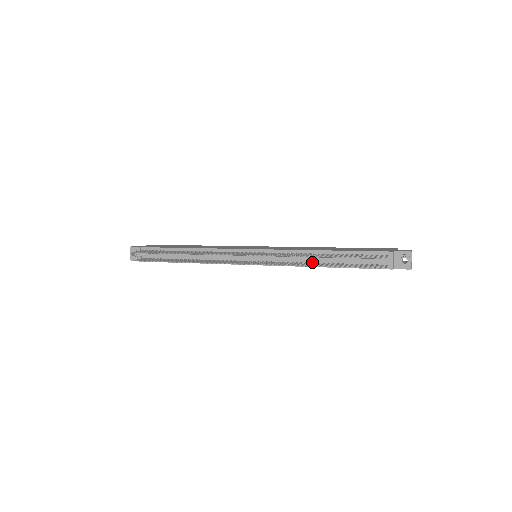
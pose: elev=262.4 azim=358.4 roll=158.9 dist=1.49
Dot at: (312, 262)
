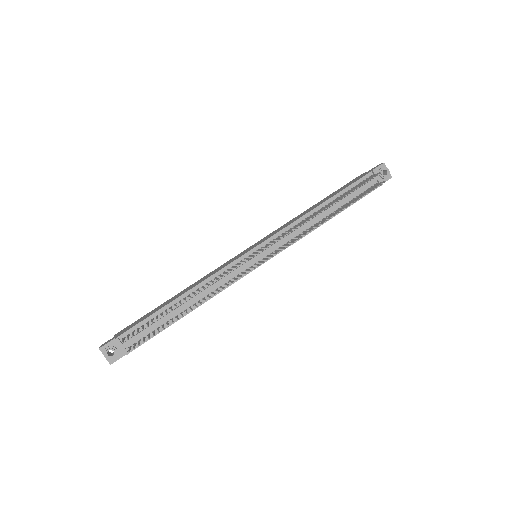
Dot at: (316, 223)
